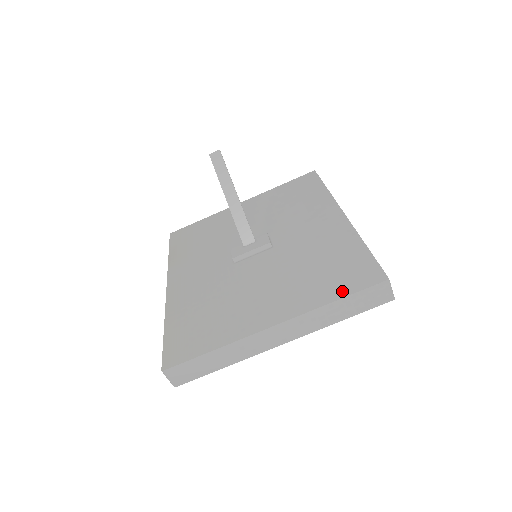
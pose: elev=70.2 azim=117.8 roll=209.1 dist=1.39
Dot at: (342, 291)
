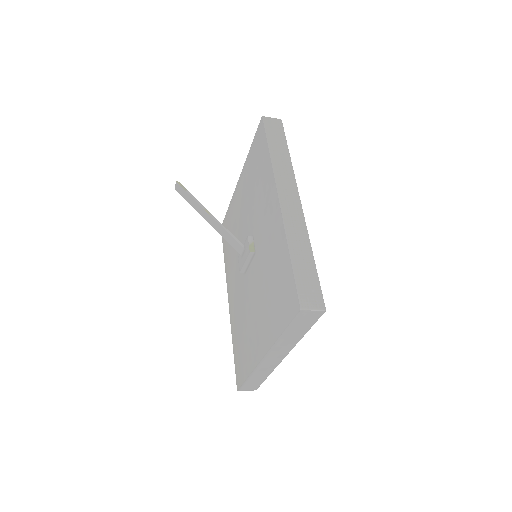
Dot at: (283, 322)
